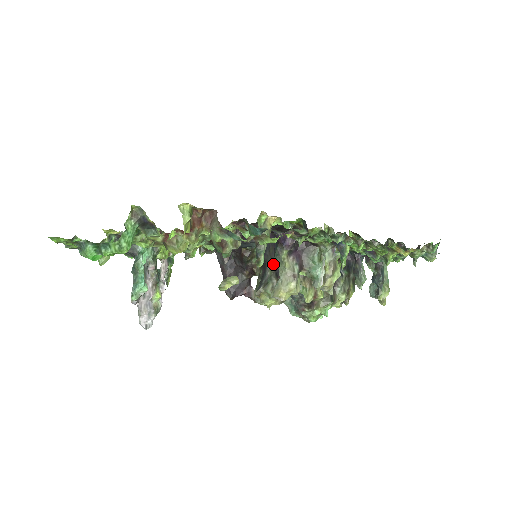
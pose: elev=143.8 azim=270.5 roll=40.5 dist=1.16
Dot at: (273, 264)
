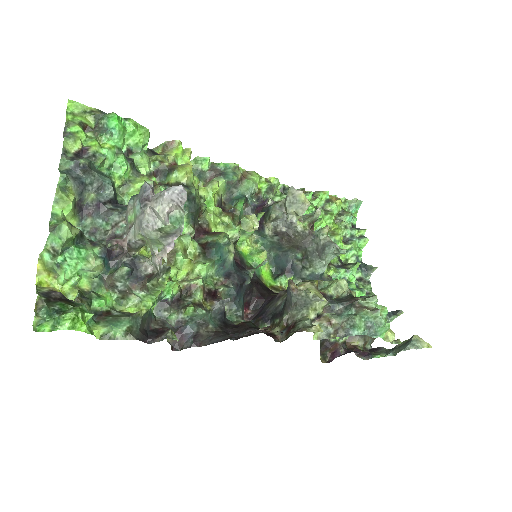
Dot at: (281, 296)
